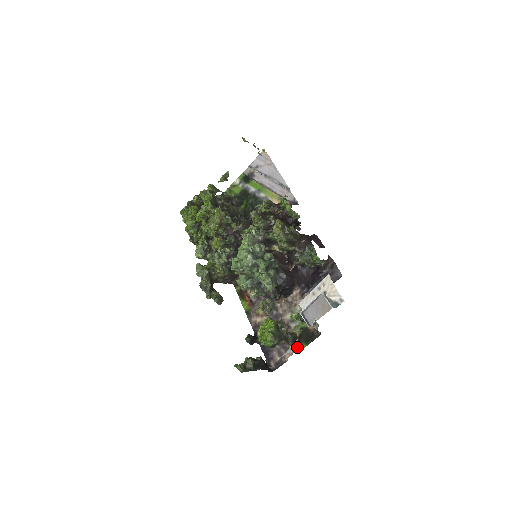
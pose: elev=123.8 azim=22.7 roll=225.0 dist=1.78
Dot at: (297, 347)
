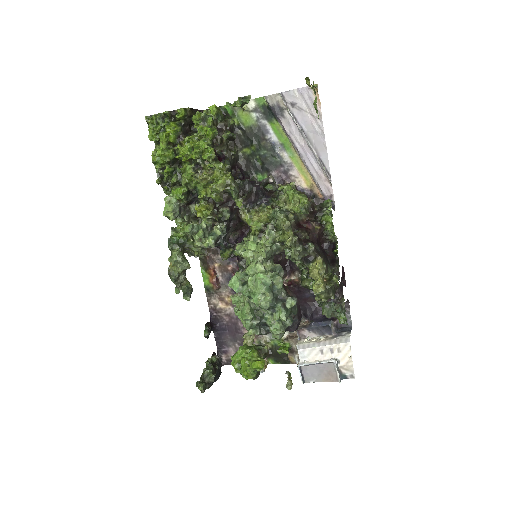
Dot at: occluded
